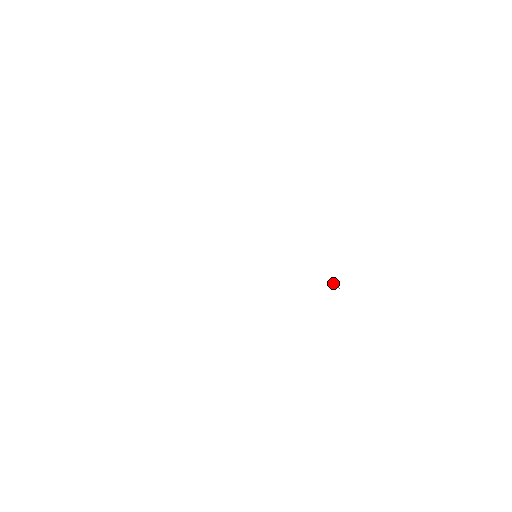
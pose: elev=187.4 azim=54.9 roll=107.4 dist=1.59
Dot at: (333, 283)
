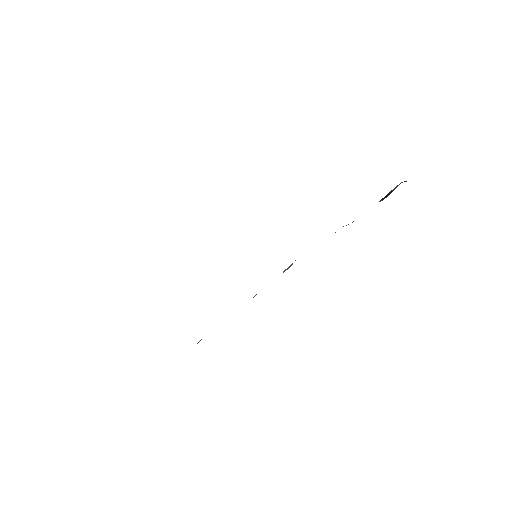
Dot at: occluded
